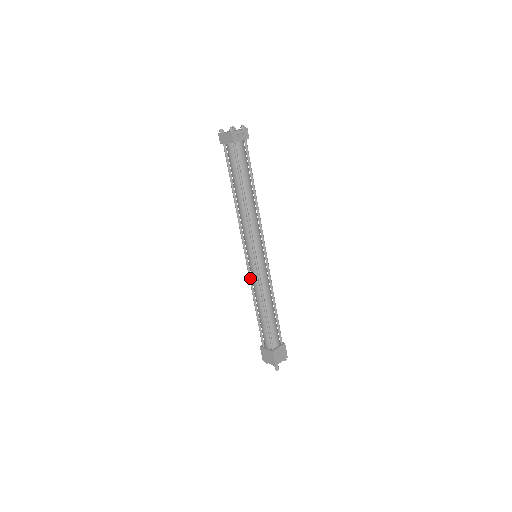
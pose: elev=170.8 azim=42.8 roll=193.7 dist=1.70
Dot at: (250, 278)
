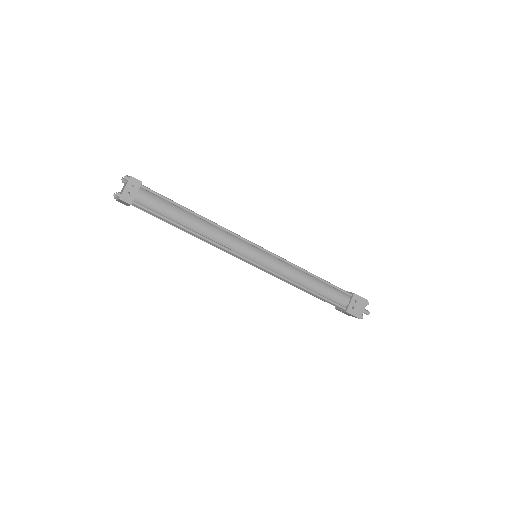
Dot at: (270, 274)
